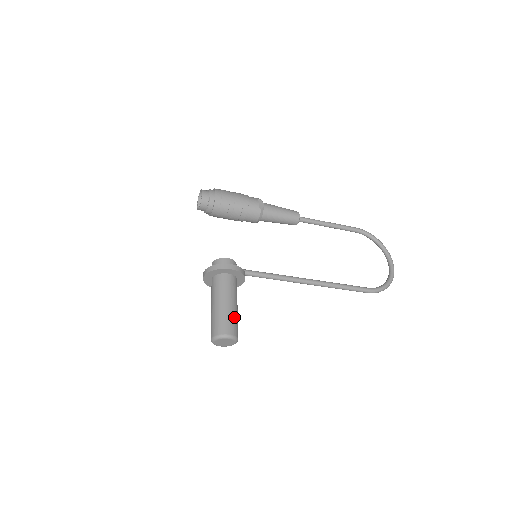
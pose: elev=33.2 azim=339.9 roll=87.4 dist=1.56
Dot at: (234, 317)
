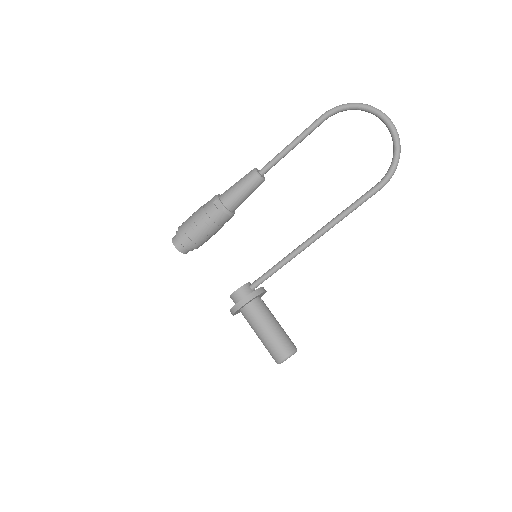
Dot at: (277, 339)
